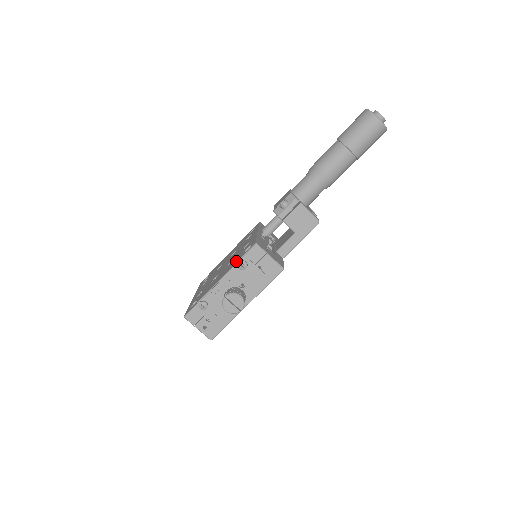
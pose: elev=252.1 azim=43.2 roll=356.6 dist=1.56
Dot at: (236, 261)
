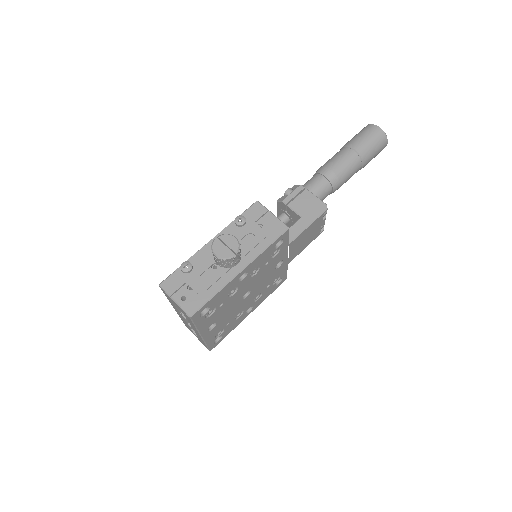
Dot at: occluded
